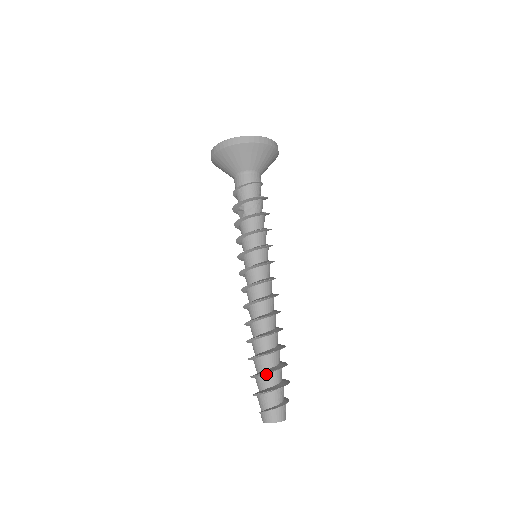
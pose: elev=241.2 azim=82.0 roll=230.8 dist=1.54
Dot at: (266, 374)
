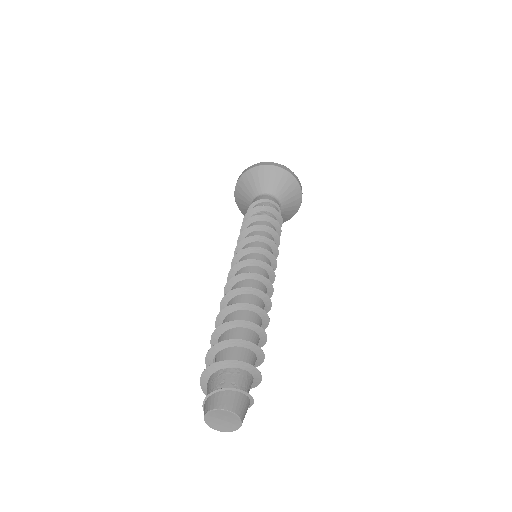
Dot at: (240, 347)
